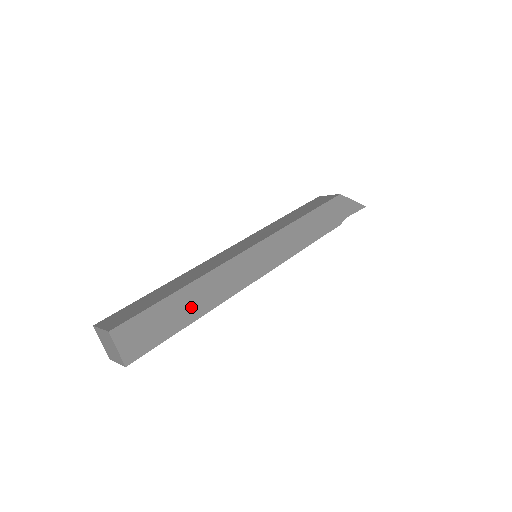
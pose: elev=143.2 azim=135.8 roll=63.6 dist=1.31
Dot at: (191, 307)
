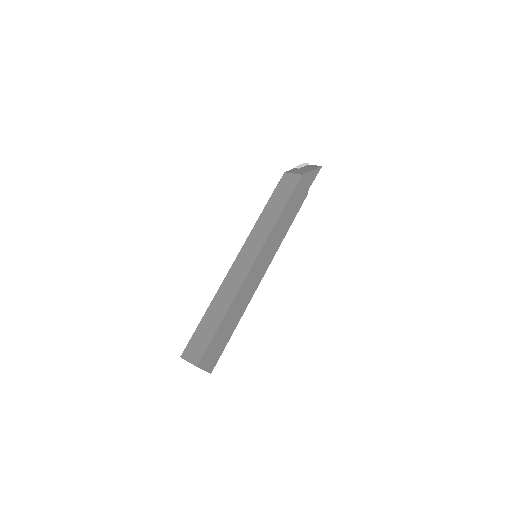
Dot at: (232, 322)
